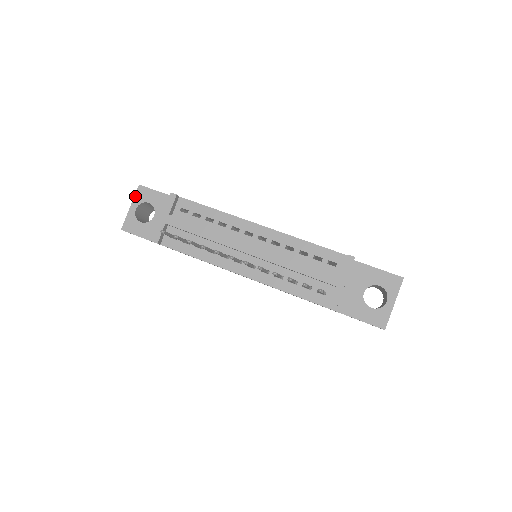
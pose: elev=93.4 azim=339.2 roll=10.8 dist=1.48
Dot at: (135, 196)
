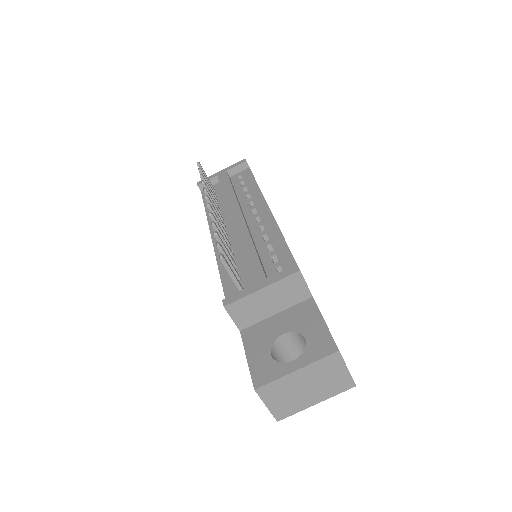
Dot at: occluded
